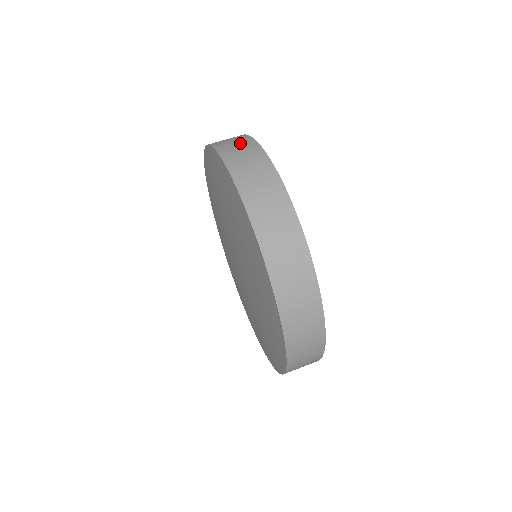
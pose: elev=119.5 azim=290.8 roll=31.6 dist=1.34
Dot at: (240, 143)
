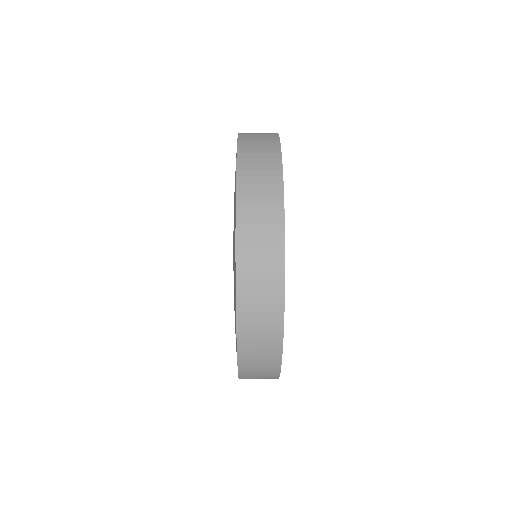
Dot at: occluded
